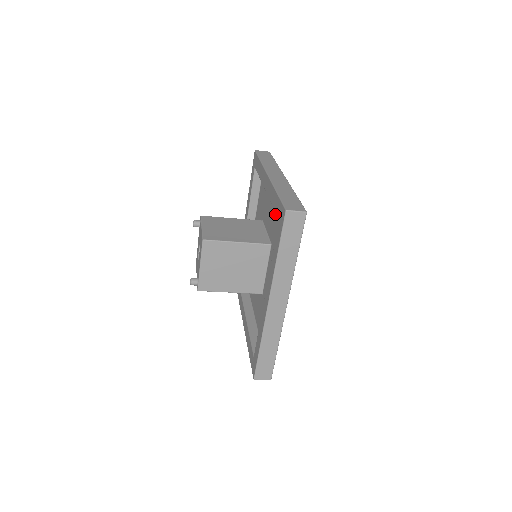
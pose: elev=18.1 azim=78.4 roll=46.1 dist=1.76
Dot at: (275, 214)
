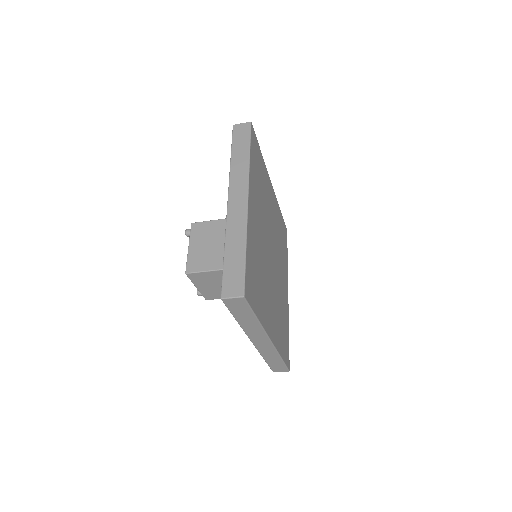
Dot at: occluded
